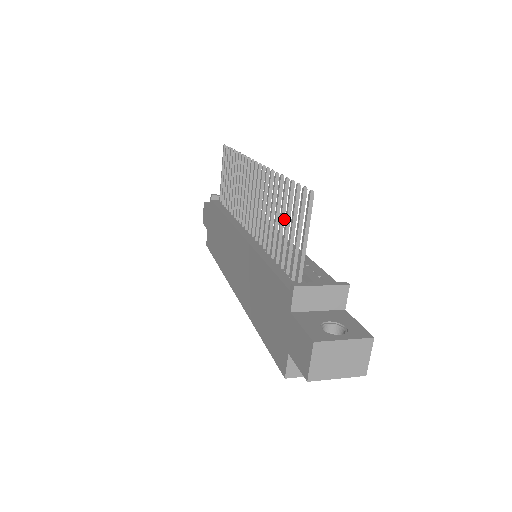
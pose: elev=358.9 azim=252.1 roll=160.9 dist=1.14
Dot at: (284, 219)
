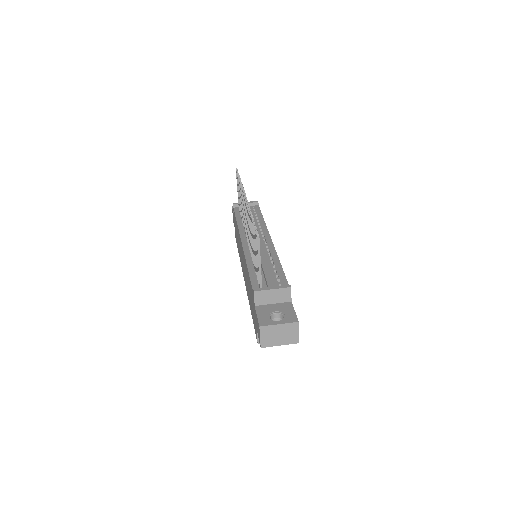
Dot at: occluded
